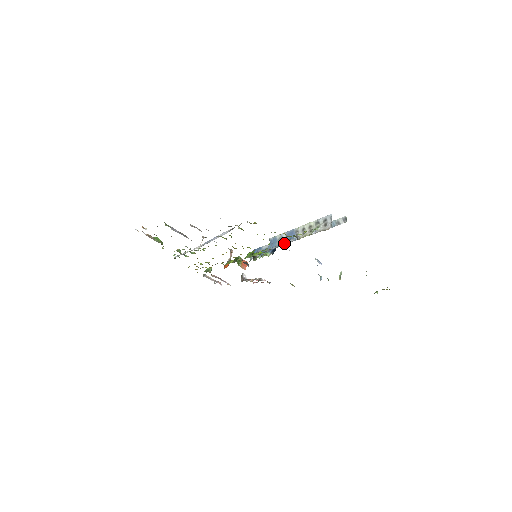
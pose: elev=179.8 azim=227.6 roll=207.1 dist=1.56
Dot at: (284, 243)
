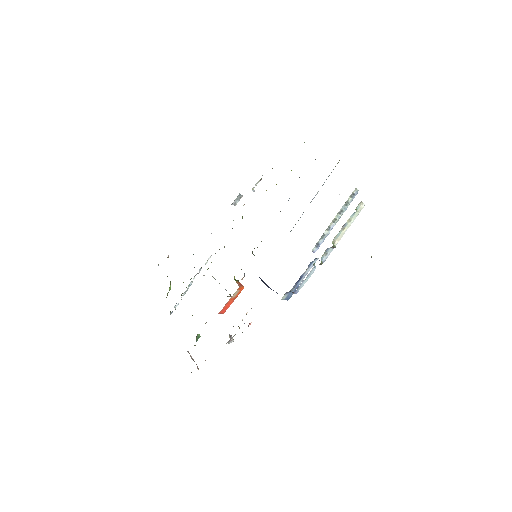
Dot at: occluded
